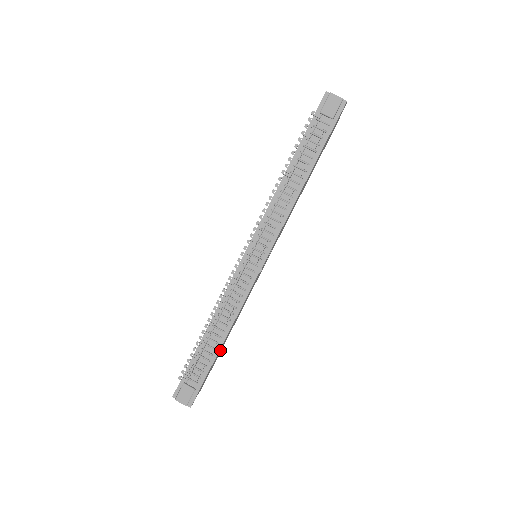
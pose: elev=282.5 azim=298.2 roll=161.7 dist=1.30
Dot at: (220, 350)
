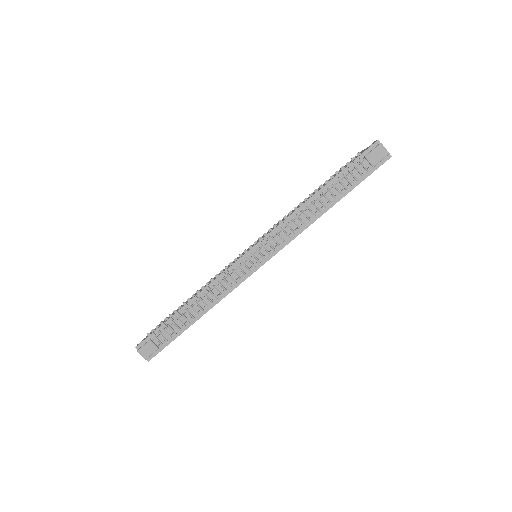
Dot at: occluded
